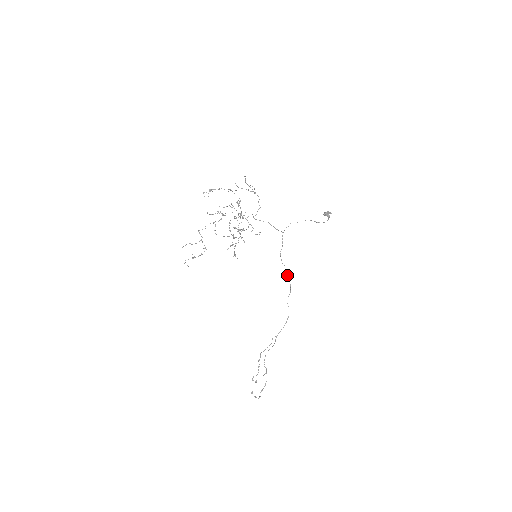
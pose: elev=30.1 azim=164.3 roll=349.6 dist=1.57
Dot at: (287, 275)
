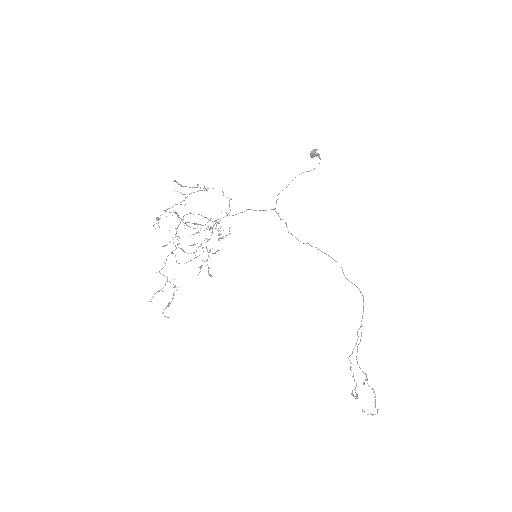
Dot at: occluded
